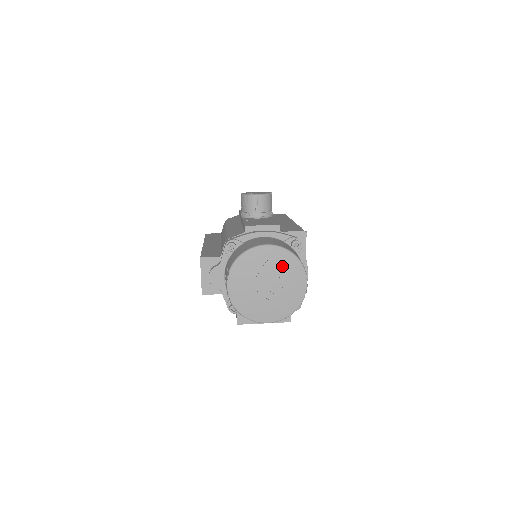
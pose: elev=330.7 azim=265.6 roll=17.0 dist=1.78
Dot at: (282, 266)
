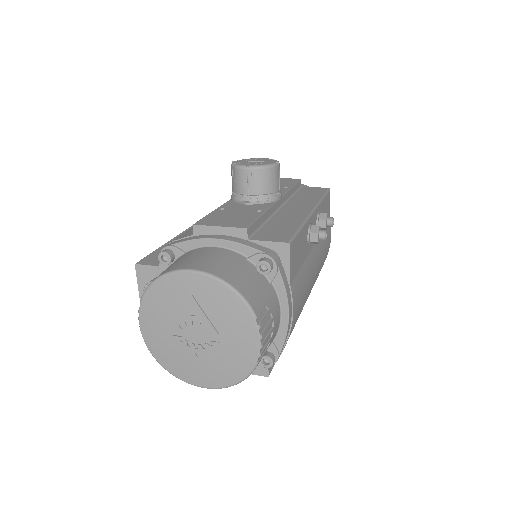
Dot at: (217, 308)
